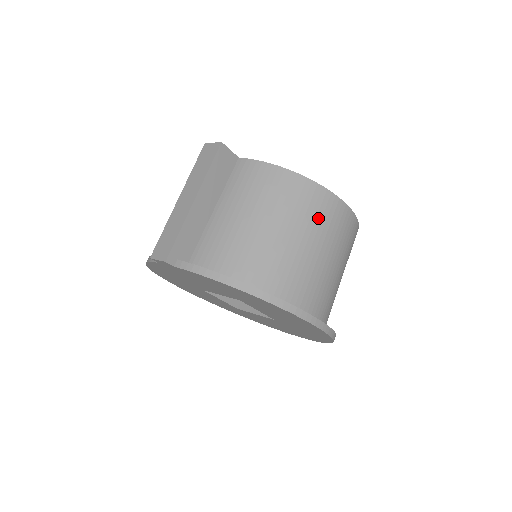
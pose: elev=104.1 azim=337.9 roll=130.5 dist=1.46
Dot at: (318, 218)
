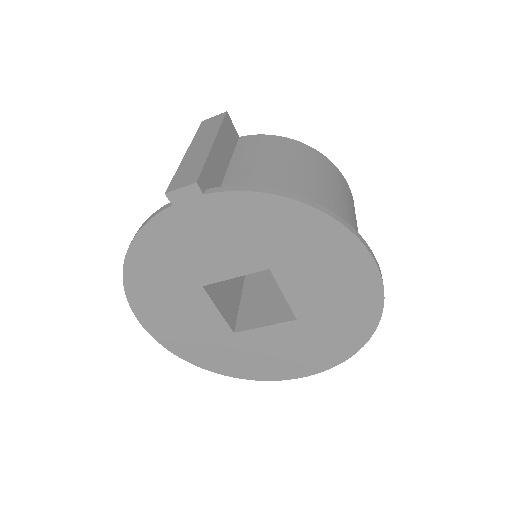
Dot at: (337, 182)
